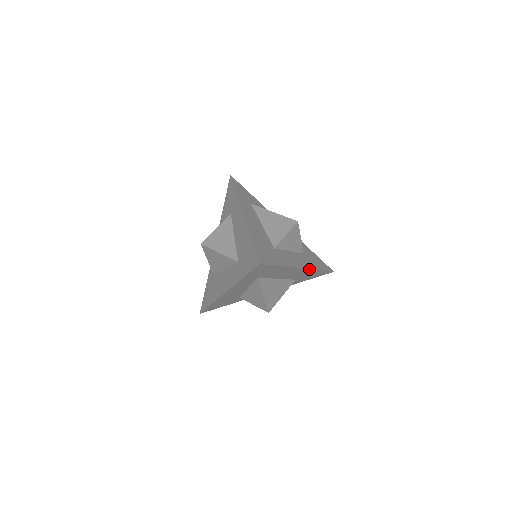
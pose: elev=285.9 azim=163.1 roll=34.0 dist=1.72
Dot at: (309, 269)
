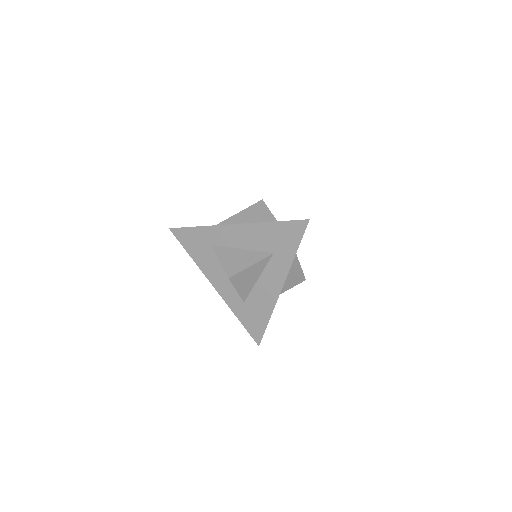
Dot at: occluded
